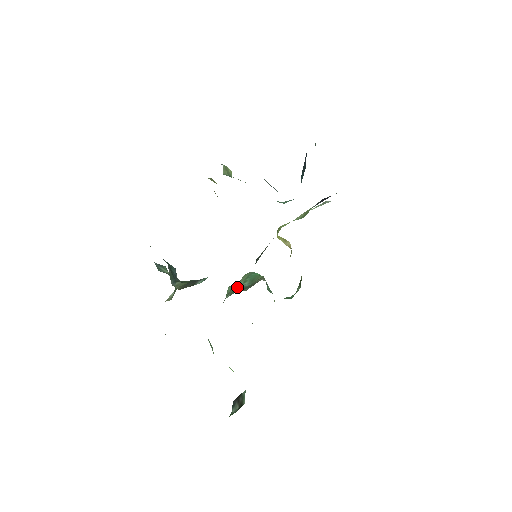
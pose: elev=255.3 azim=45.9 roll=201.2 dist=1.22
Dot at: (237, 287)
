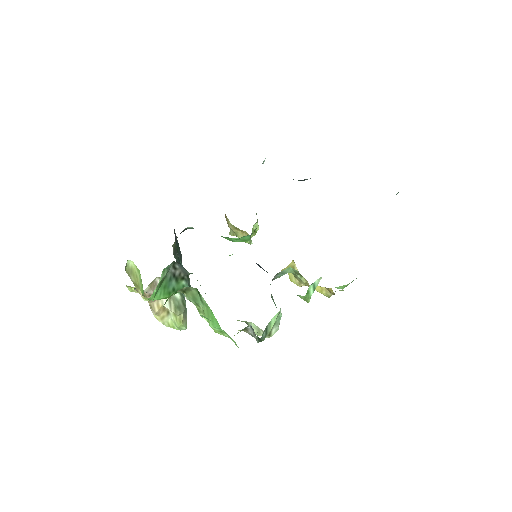
Dot at: occluded
